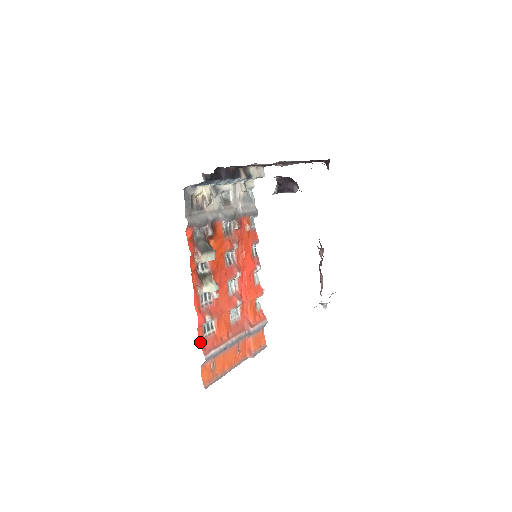
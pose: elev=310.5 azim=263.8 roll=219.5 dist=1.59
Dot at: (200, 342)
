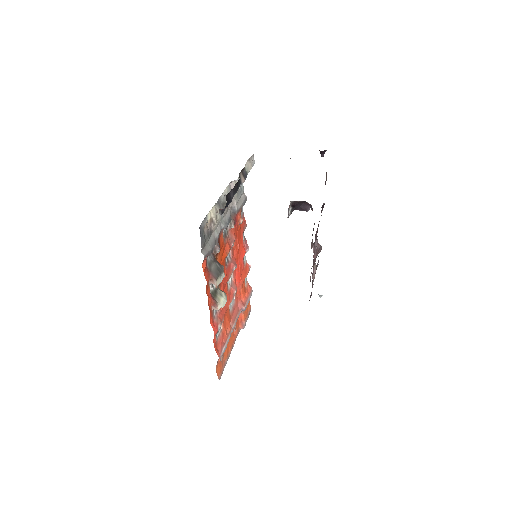
Dot at: (215, 349)
